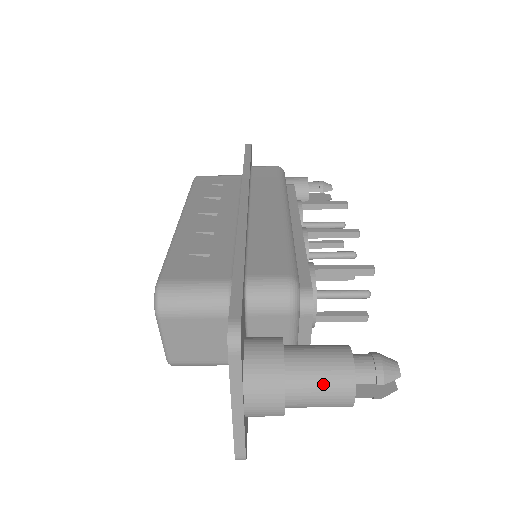
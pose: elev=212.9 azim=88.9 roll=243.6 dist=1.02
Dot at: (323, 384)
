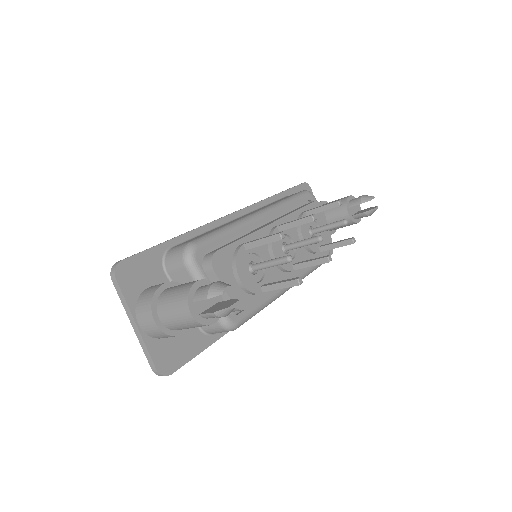
Dot at: (173, 302)
